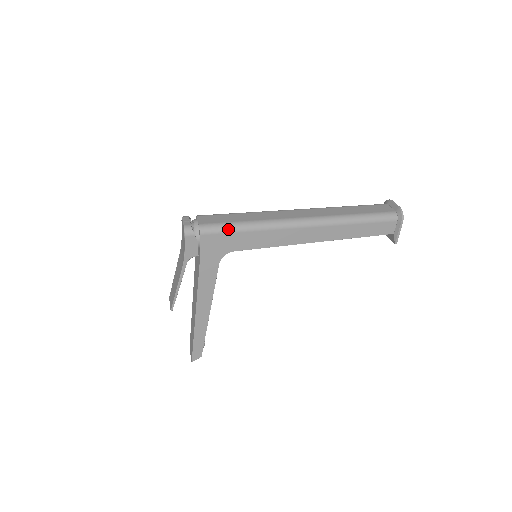
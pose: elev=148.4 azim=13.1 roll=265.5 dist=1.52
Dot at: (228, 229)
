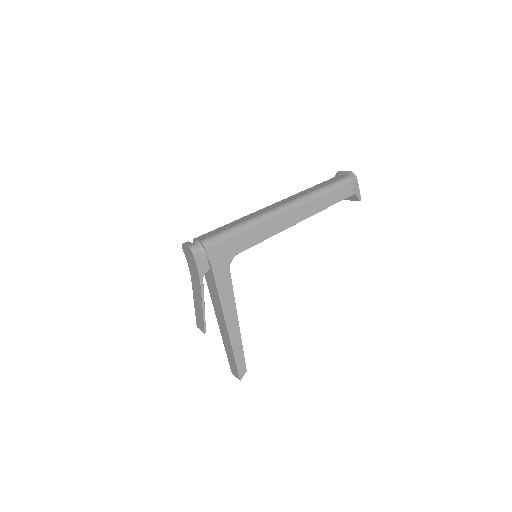
Dot at: (226, 235)
